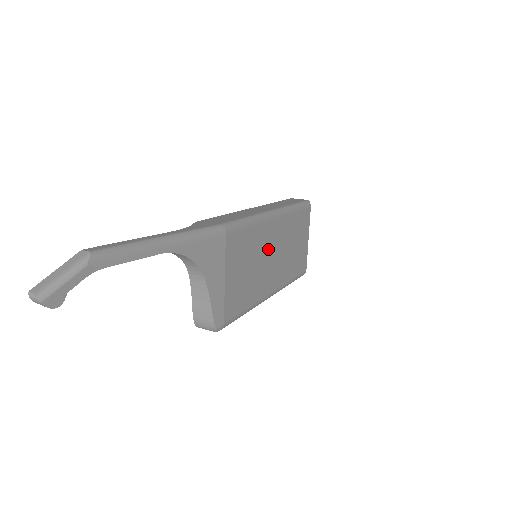
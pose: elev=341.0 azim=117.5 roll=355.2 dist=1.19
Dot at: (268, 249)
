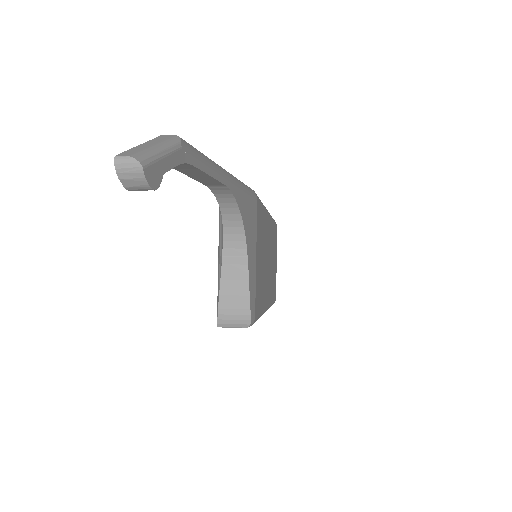
Dot at: (267, 249)
